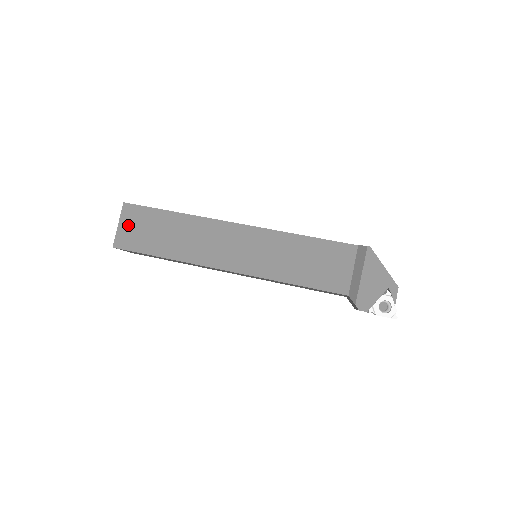
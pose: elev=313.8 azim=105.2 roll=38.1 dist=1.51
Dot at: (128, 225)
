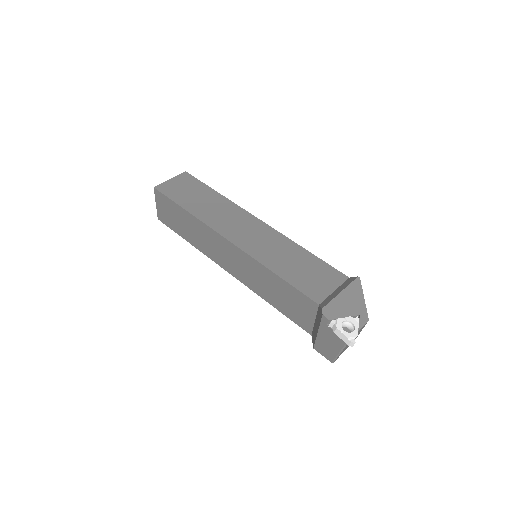
Dot at: (177, 182)
